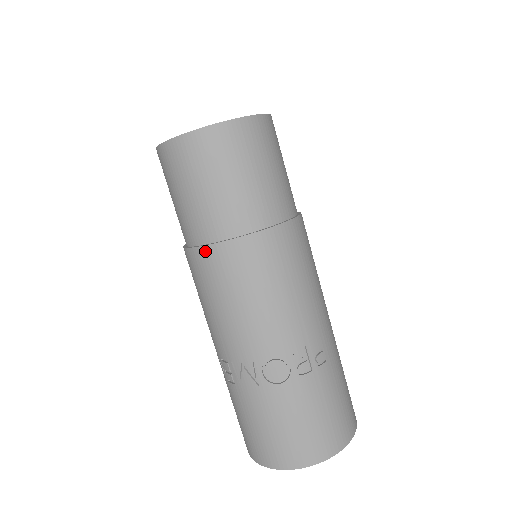
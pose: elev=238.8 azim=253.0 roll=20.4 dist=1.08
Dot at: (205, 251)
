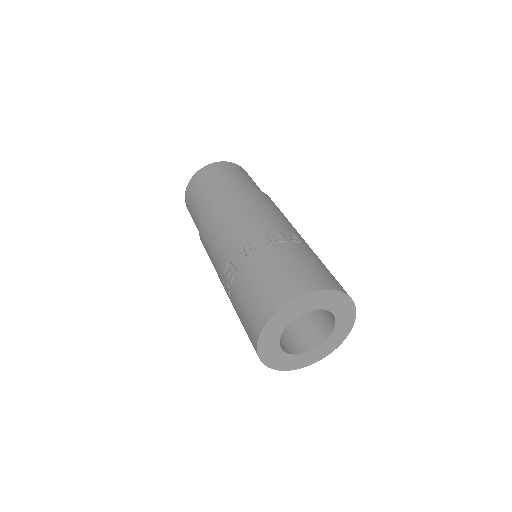
Dot at: (208, 209)
